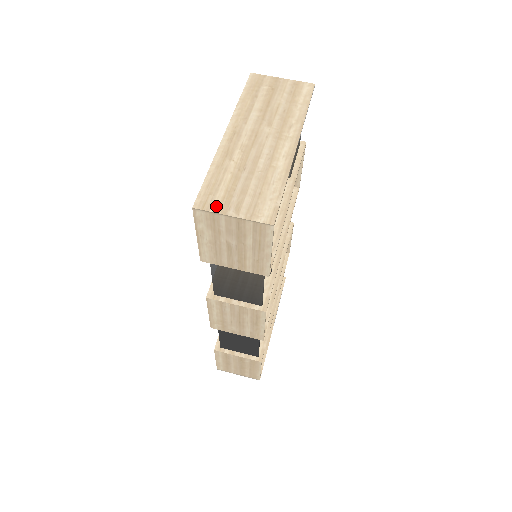
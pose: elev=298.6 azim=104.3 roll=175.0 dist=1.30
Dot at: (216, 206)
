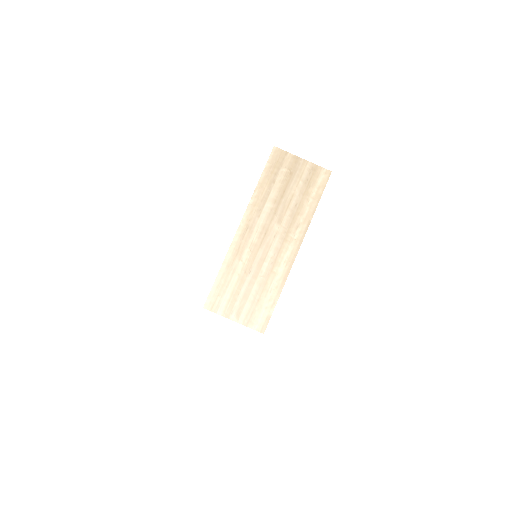
Dot at: (222, 309)
